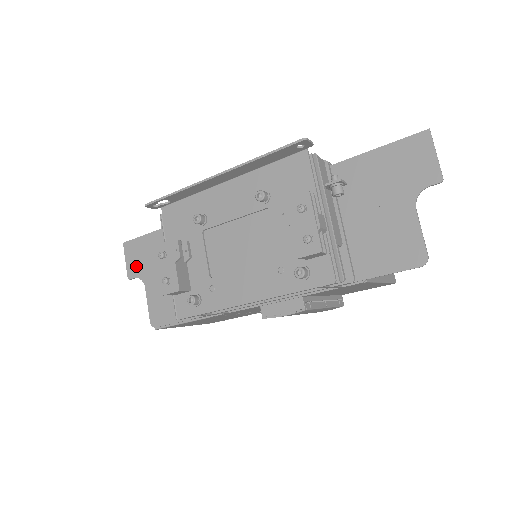
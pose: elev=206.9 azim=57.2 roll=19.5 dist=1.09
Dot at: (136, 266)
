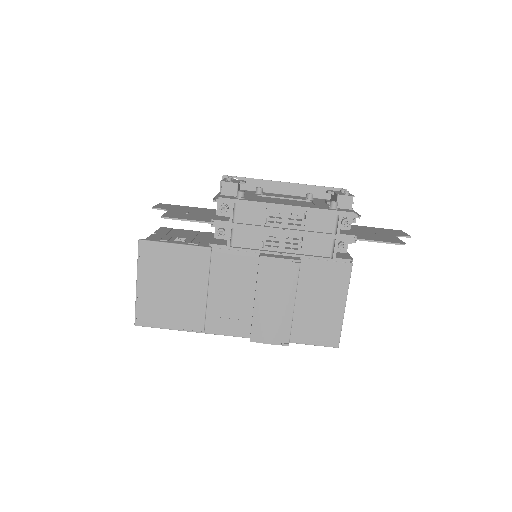
Dot at: (166, 207)
